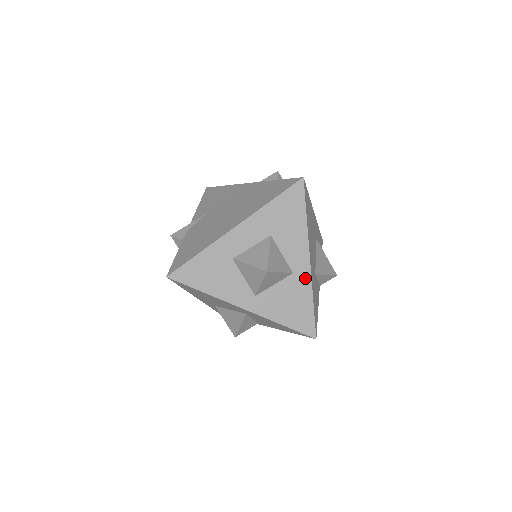
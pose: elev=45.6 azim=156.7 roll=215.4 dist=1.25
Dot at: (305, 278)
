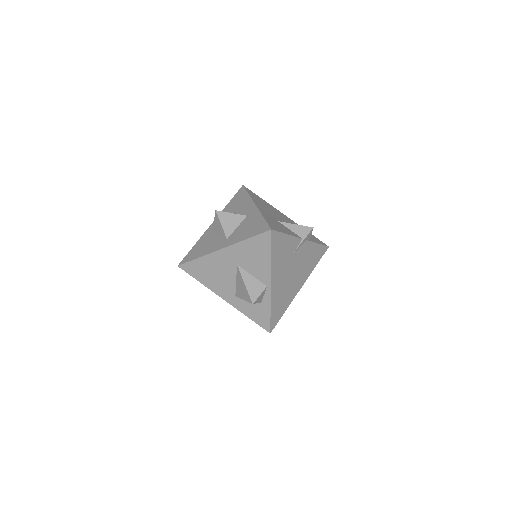
Dot at: (255, 212)
